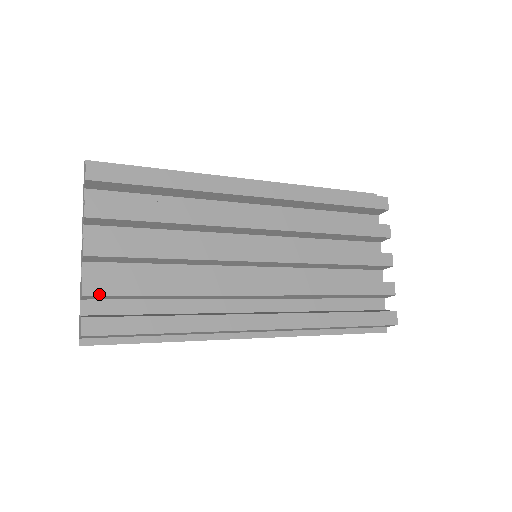
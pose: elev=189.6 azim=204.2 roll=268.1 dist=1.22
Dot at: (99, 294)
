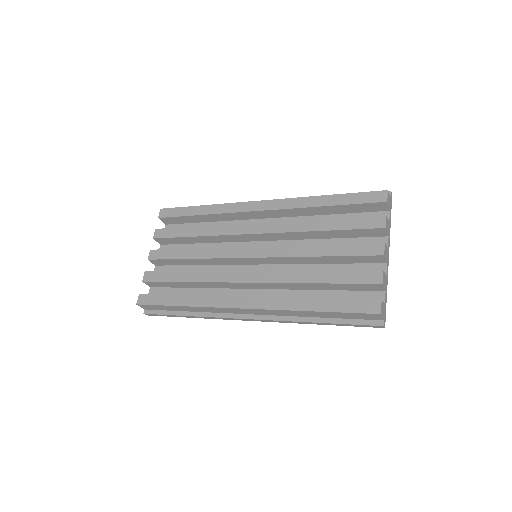
Dot at: (150, 281)
